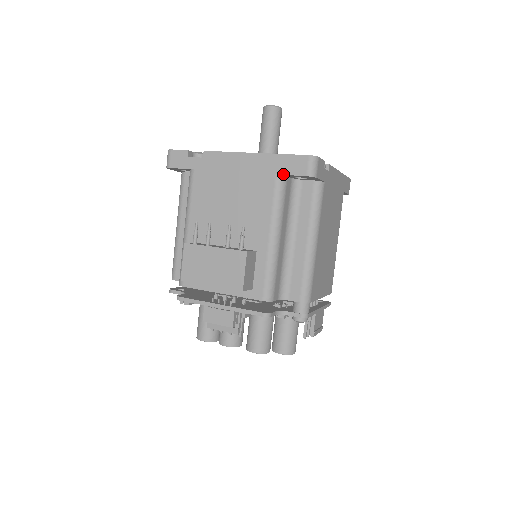
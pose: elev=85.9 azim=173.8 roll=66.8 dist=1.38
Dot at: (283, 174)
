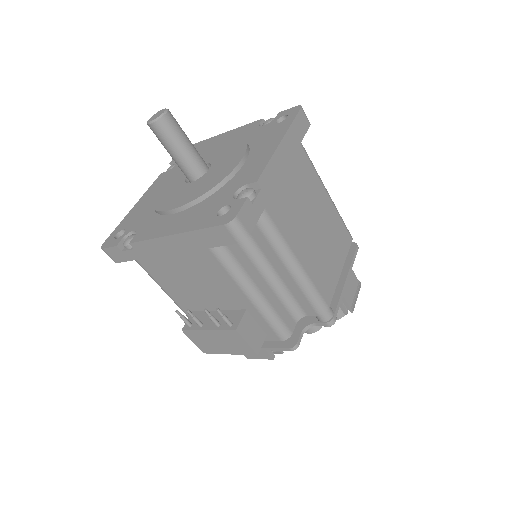
Dot at: (215, 247)
